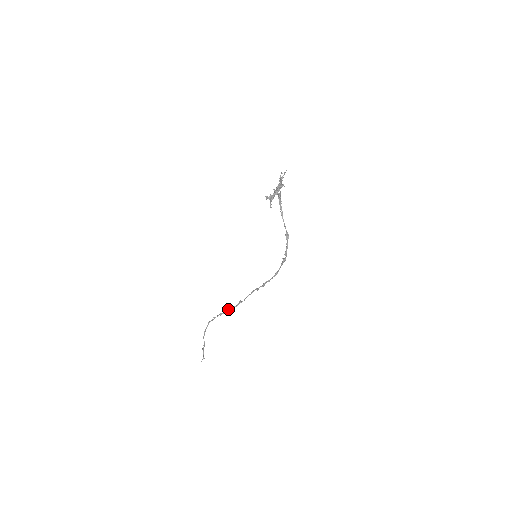
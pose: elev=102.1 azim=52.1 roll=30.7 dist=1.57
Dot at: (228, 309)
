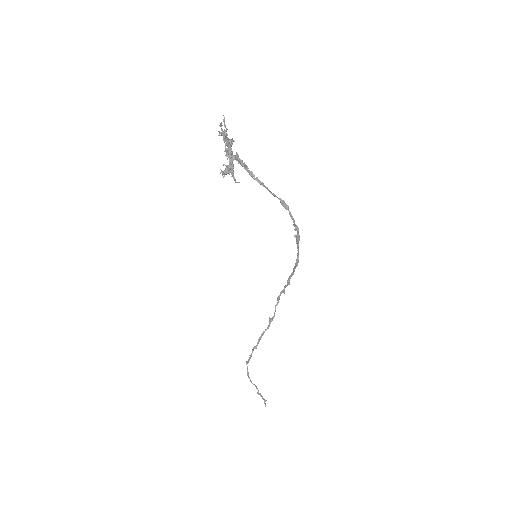
Dot at: (260, 336)
